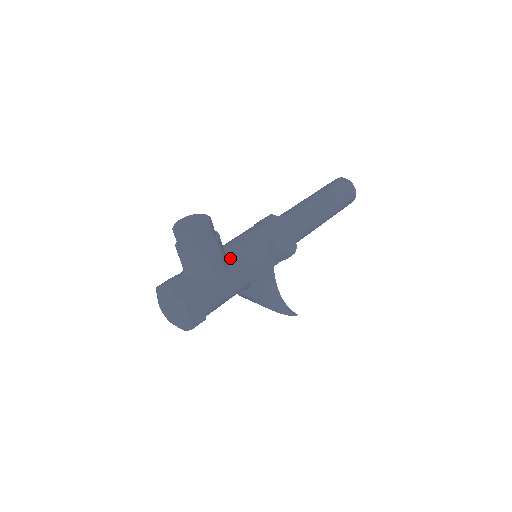
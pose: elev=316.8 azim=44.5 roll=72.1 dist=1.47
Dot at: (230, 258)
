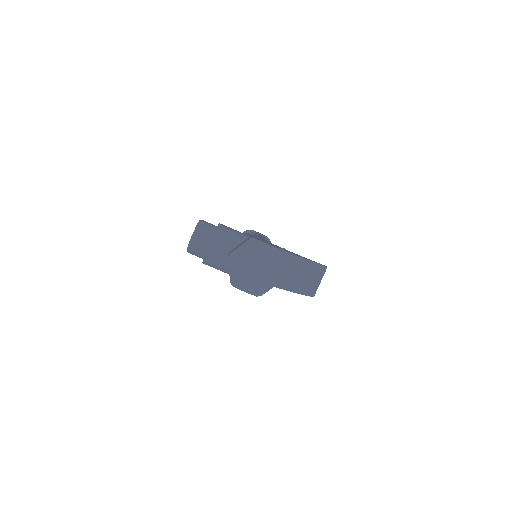
Dot at: occluded
